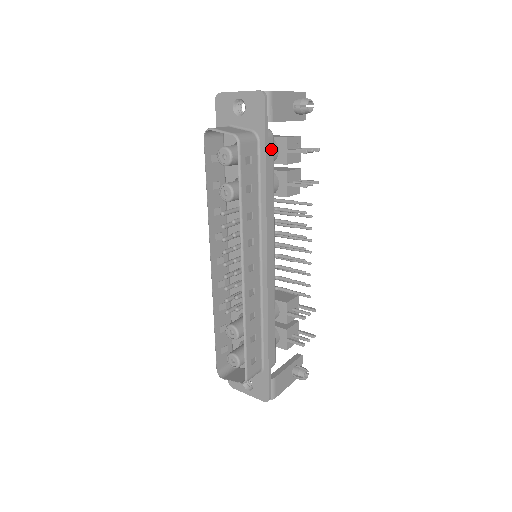
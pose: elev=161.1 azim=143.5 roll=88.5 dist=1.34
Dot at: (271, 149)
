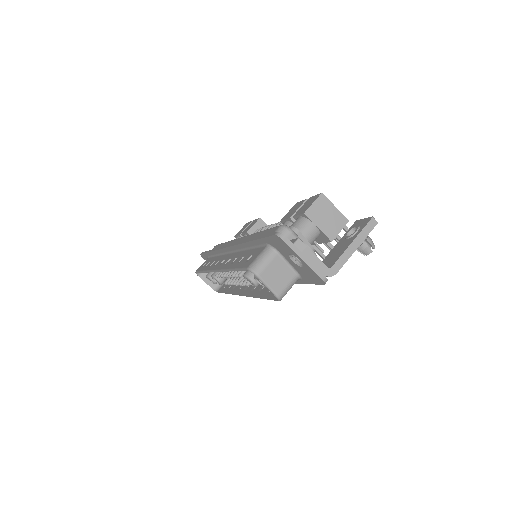
Dot at: occluded
